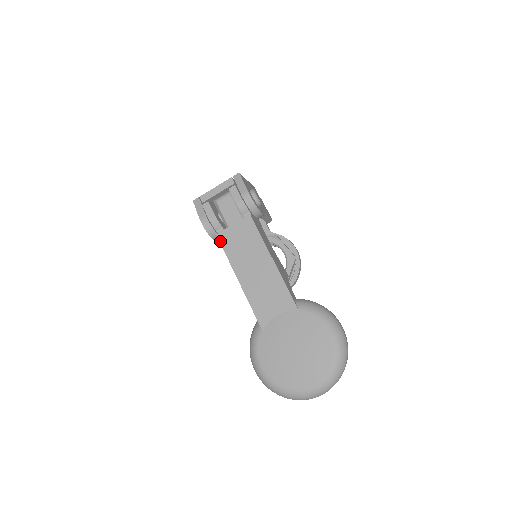
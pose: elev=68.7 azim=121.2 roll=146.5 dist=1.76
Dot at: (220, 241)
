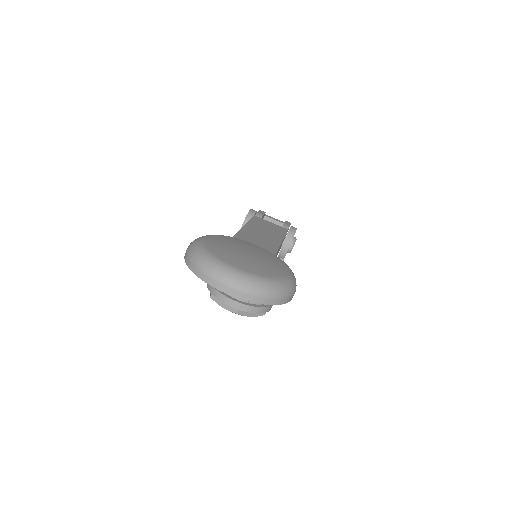
Dot at: (254, 217)
